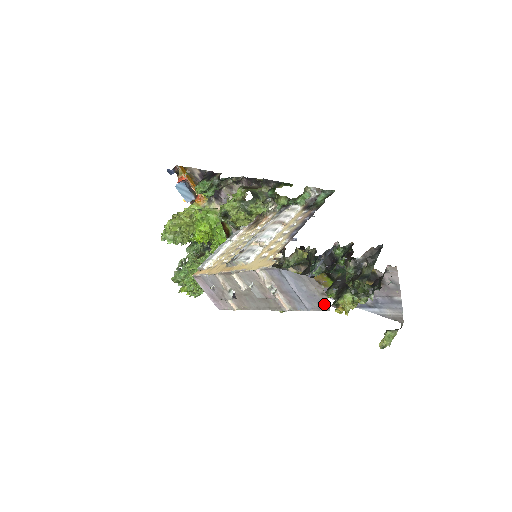
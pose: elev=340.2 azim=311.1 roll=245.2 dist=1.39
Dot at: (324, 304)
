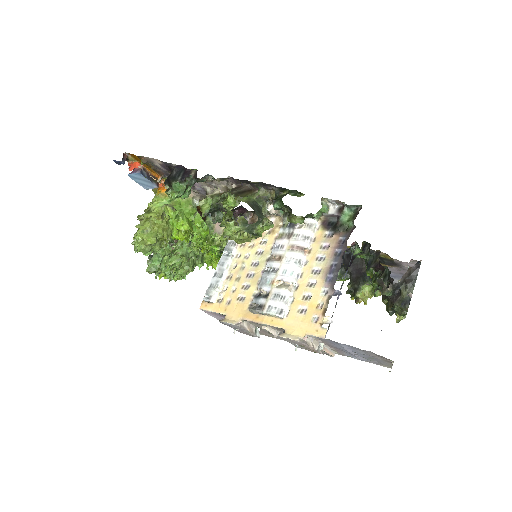
Dot at: (385, 364)
